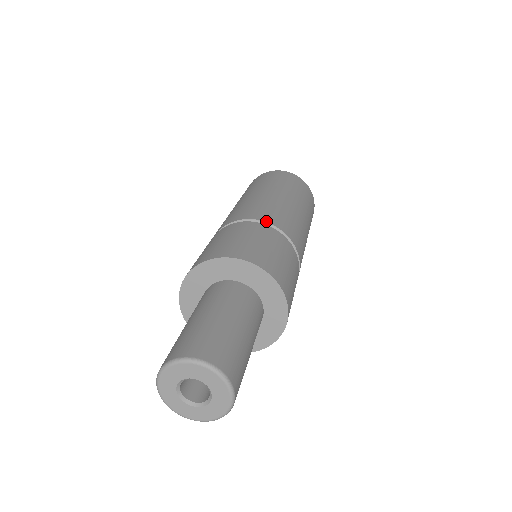
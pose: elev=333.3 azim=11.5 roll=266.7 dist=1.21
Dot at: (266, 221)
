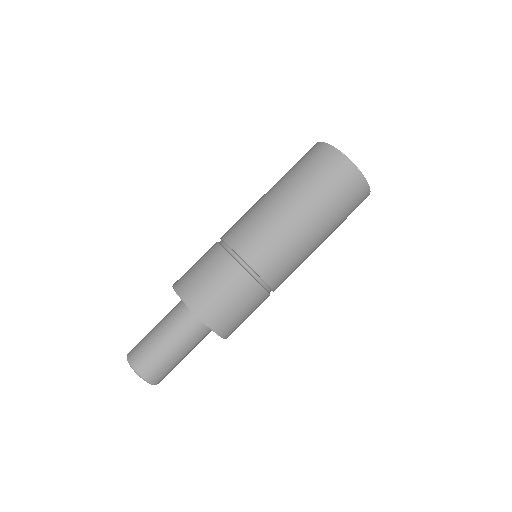
Dot at: (273, 289)
